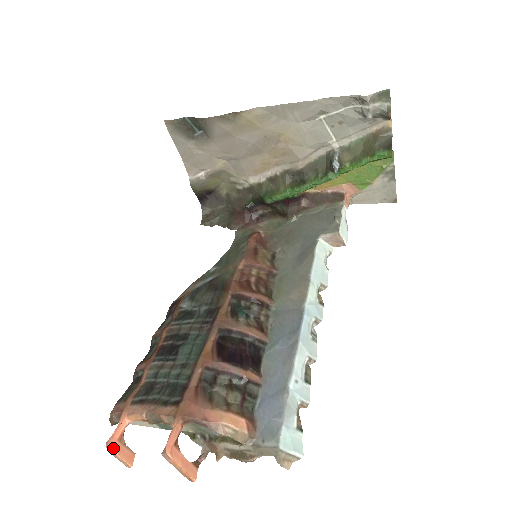
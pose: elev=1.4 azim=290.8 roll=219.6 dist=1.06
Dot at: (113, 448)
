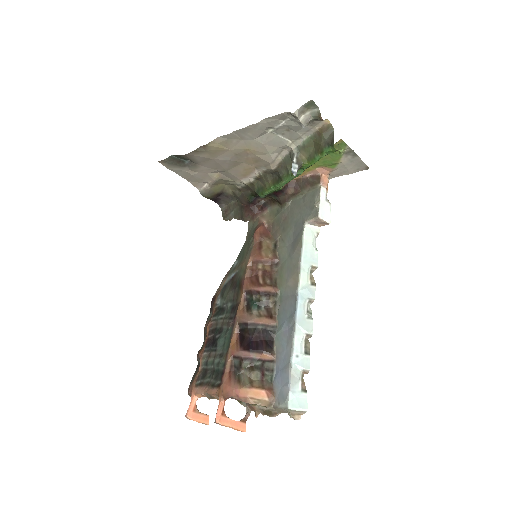
Dot at: (191, 418)
